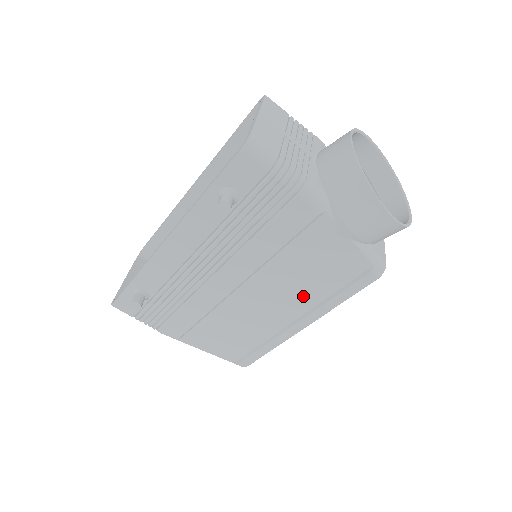
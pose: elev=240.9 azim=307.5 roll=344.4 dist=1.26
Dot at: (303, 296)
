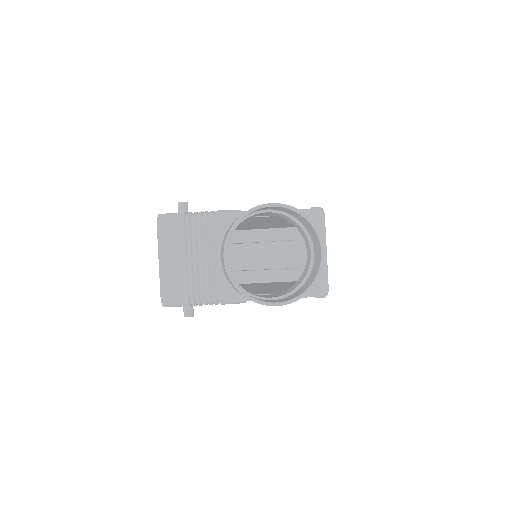
Dot at: occluded
